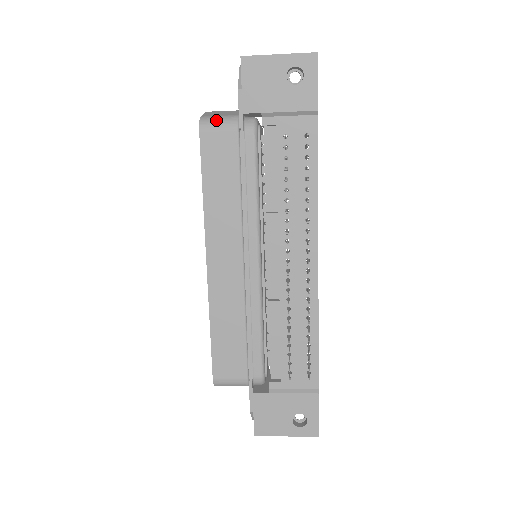
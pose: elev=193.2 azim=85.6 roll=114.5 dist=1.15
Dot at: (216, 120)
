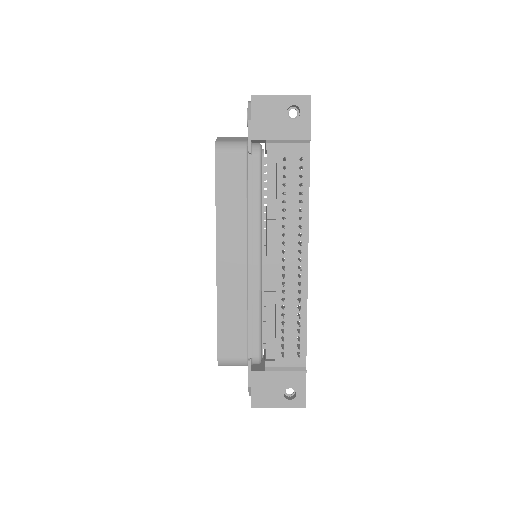
Dot at: (229, 144)
